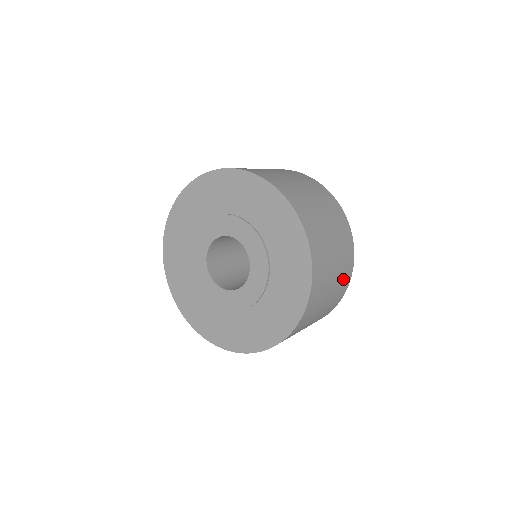
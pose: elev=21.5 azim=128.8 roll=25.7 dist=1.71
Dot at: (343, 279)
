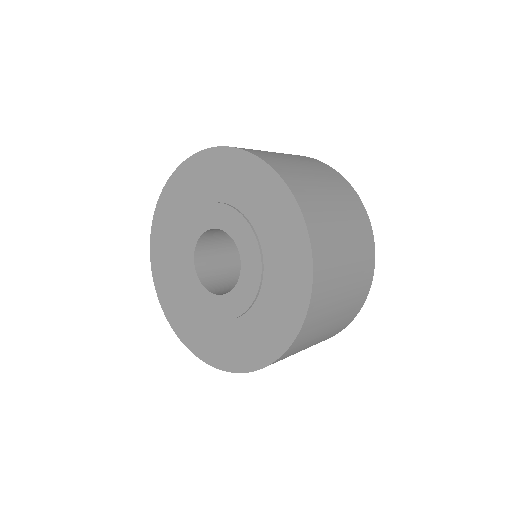
Dot at: (356, 298)
